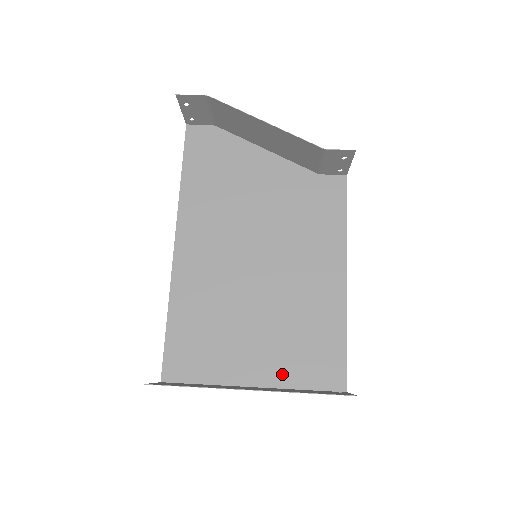
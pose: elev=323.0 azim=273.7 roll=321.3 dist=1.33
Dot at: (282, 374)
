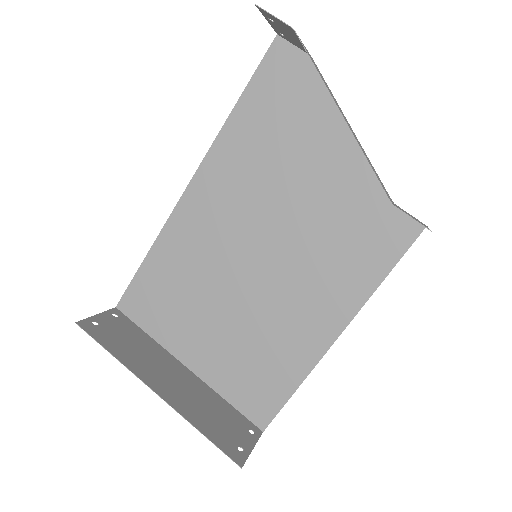
Dot at: (217, 376)
